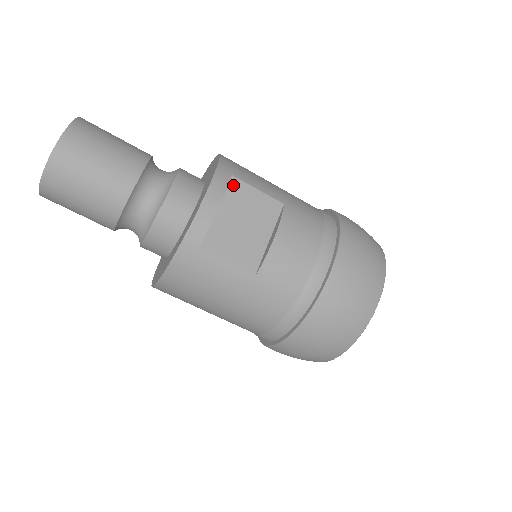
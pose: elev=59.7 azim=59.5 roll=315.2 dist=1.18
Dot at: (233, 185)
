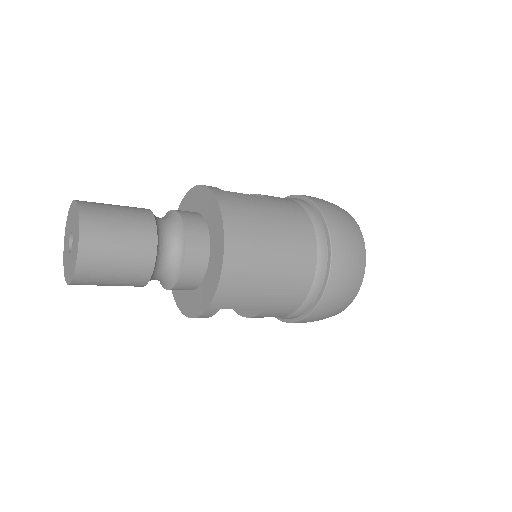
Dot at: occluded
